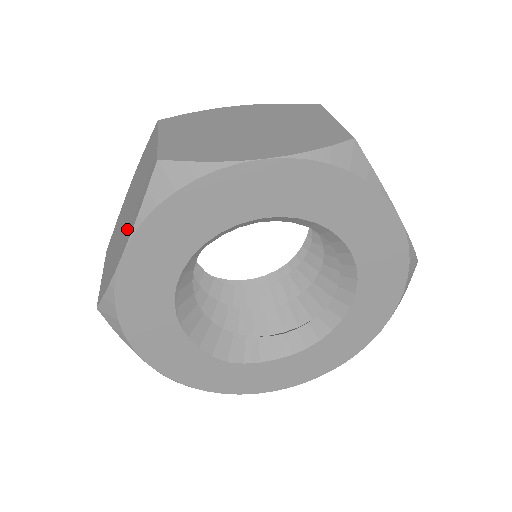
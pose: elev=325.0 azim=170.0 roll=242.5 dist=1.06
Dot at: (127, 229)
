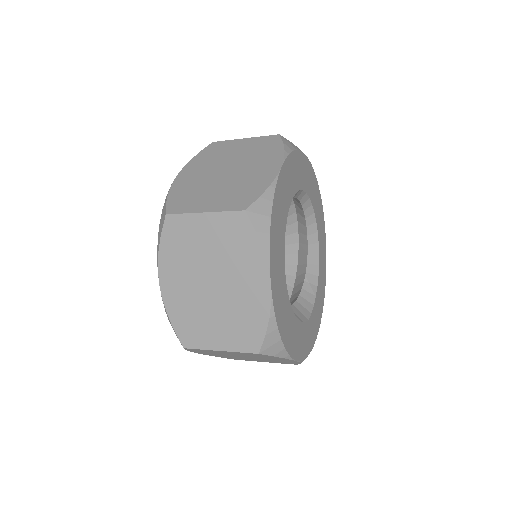
Dot at: (245, 277)
